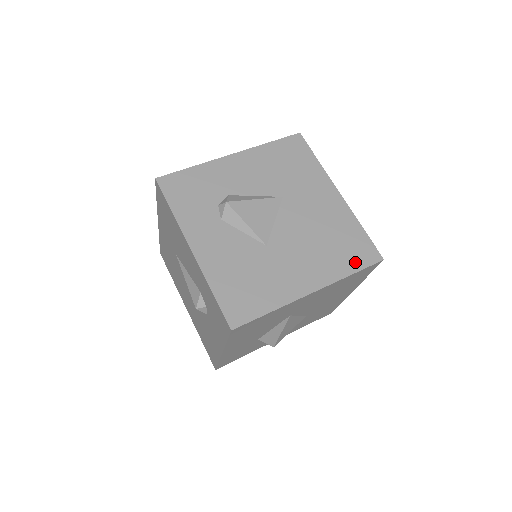
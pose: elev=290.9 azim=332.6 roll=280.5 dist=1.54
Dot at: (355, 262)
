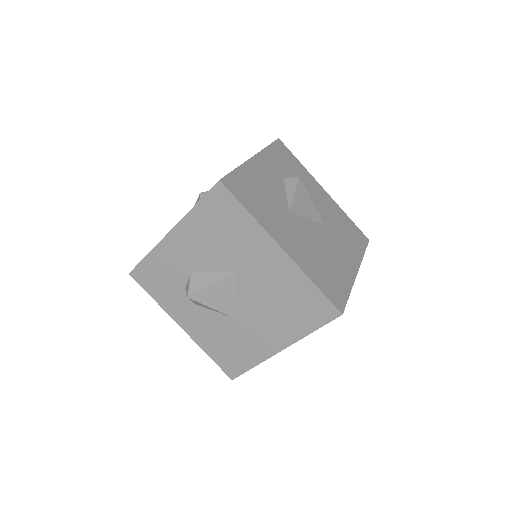
Dot at: (325, 287)
